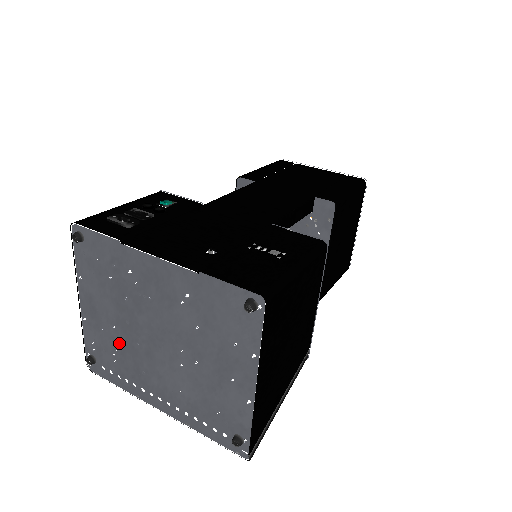
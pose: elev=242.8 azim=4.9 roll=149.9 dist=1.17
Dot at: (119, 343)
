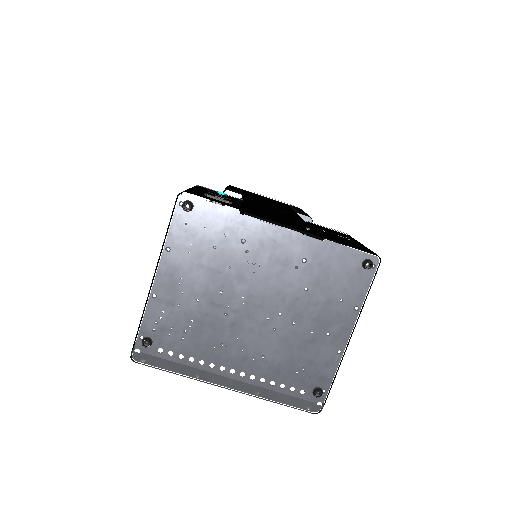
Dot at: (198, 317)
